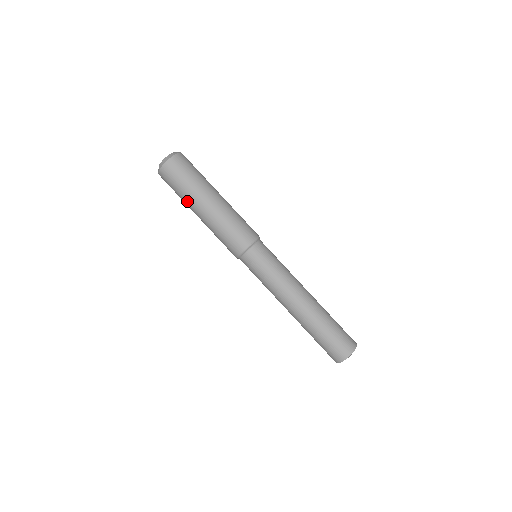
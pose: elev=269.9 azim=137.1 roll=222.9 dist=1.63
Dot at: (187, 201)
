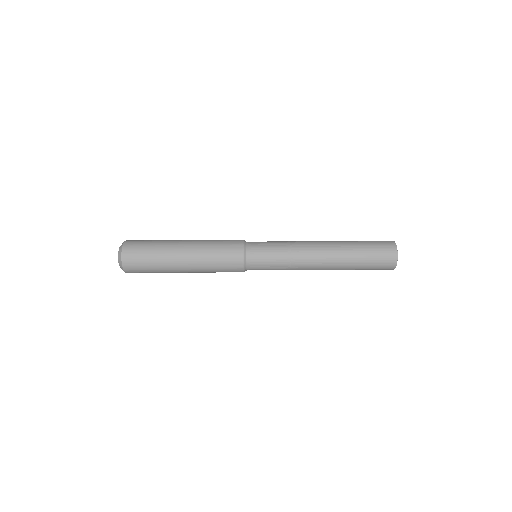
Dot at: (166, 270)
